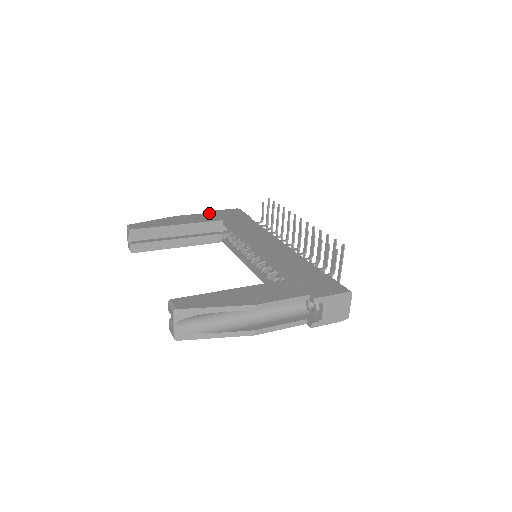
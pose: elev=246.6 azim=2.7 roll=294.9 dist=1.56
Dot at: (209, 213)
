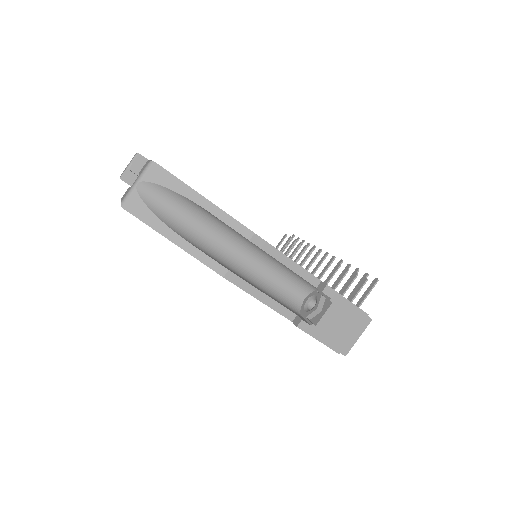
Dot at: occluded
